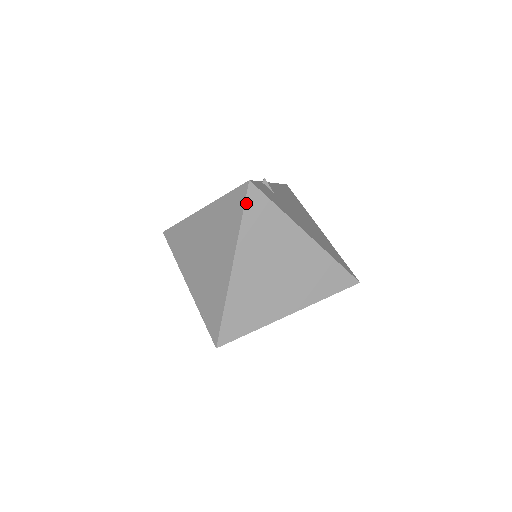
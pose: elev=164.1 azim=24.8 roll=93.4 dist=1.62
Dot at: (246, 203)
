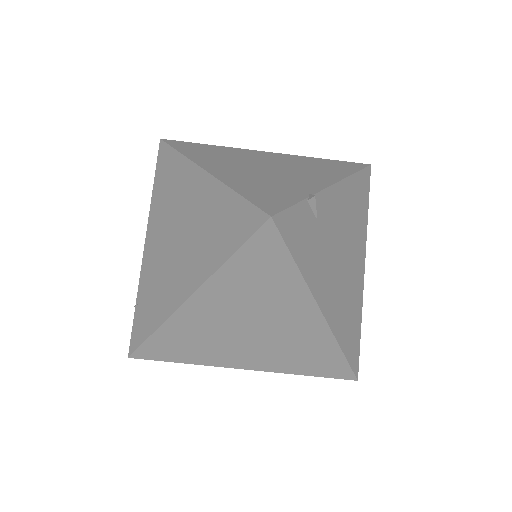
Dot at: (248, 242)
